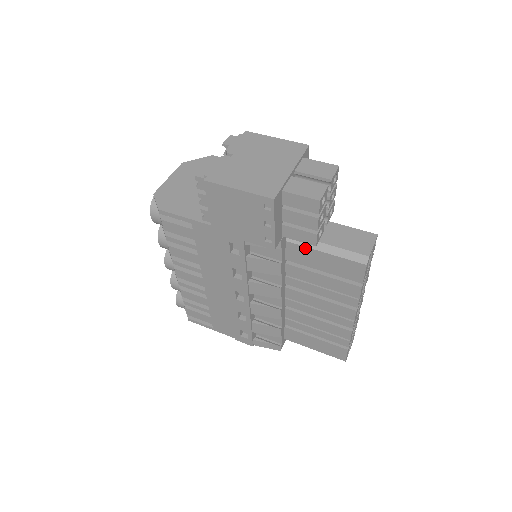
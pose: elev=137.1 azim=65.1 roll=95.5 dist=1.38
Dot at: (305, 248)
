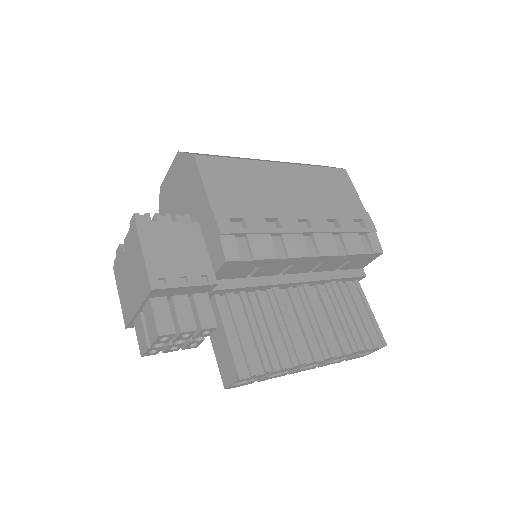
Dot at: occluded
